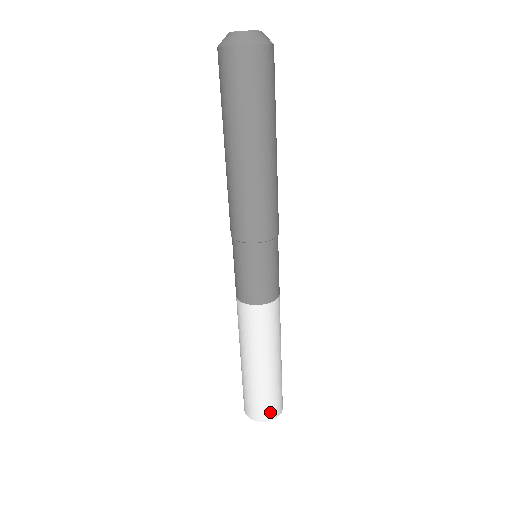
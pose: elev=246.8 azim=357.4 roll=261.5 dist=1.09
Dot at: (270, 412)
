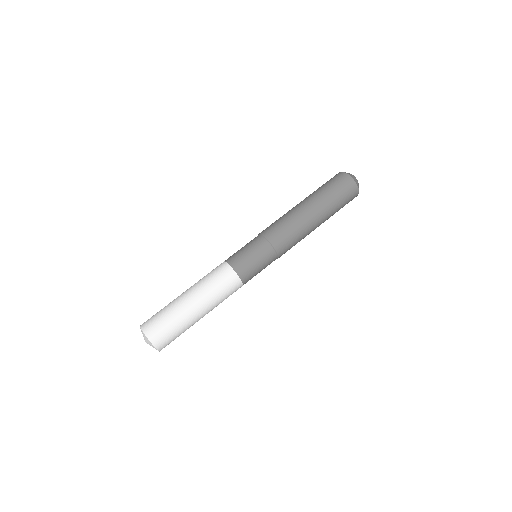
Dot at: (154, 331)
